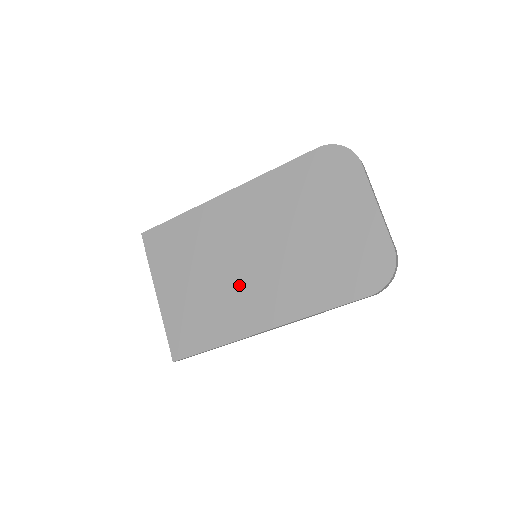
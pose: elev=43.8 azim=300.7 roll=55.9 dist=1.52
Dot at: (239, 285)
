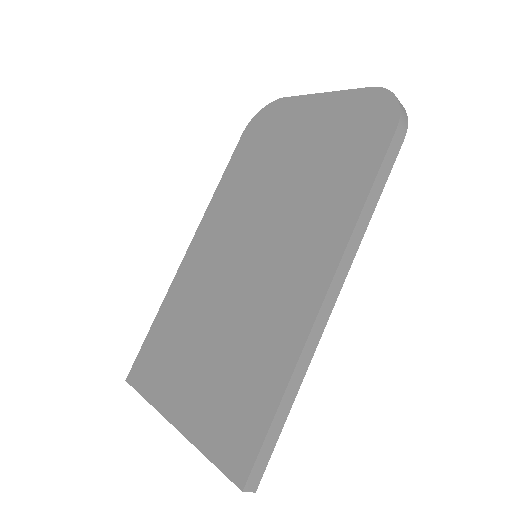
Dot at: (257, 294)
